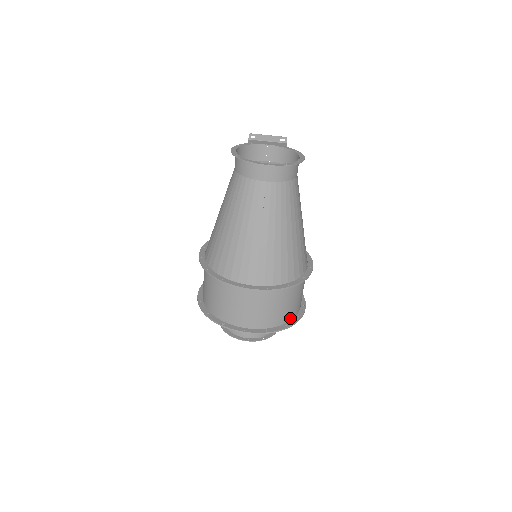
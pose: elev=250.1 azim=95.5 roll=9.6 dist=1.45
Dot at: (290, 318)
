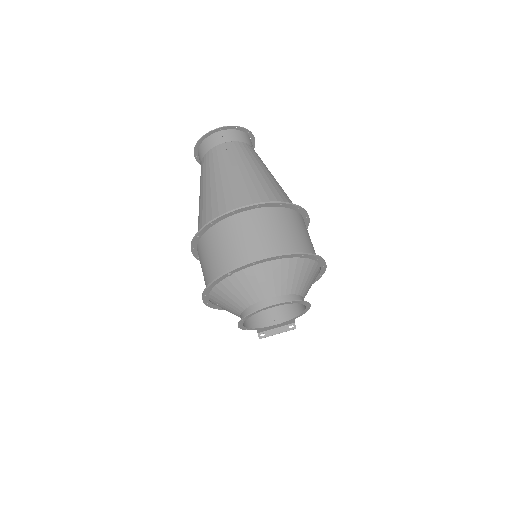
Dot at: occluded
